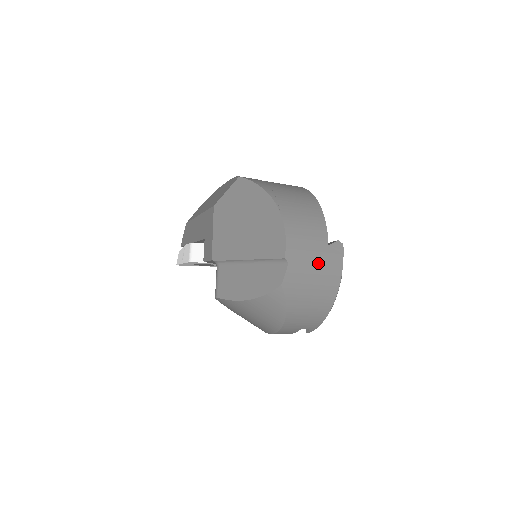
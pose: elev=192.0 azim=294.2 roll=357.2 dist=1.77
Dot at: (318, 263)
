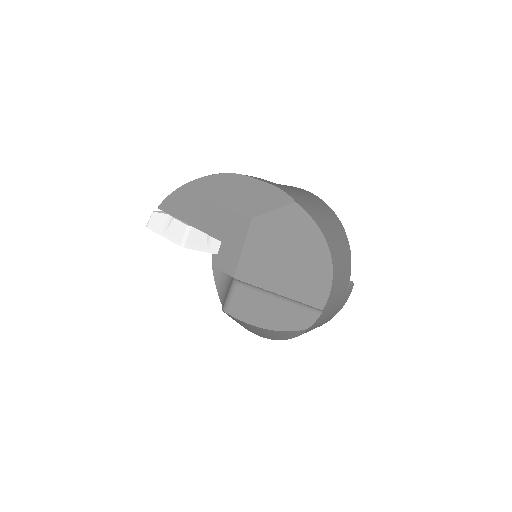
Dot at: (336, 306)
